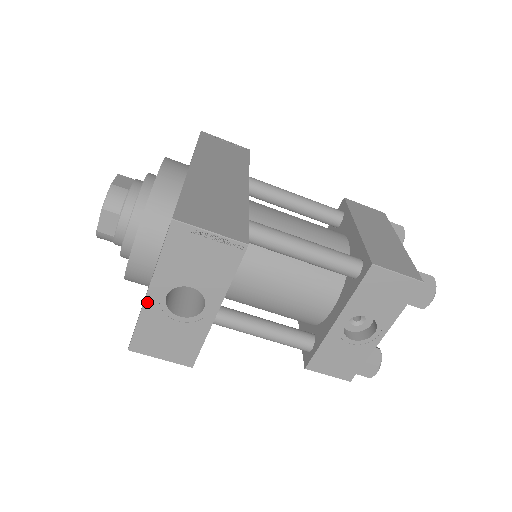
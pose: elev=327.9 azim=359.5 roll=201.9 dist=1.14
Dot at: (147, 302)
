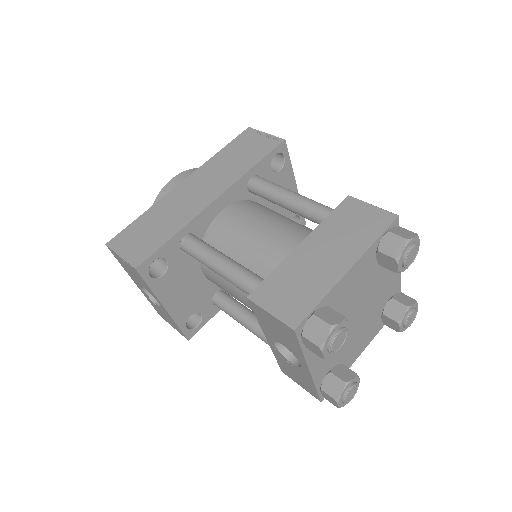
Dot at: (141, 290)
